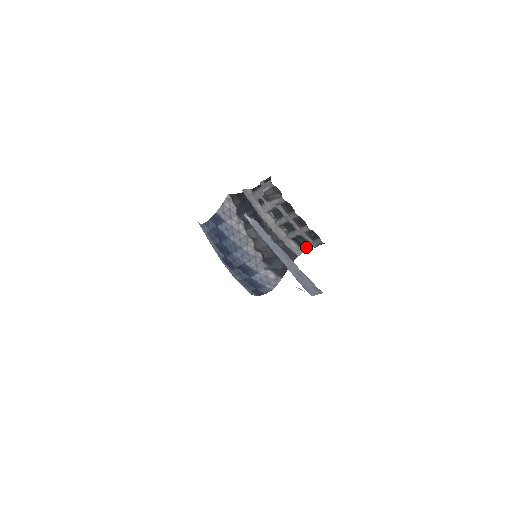
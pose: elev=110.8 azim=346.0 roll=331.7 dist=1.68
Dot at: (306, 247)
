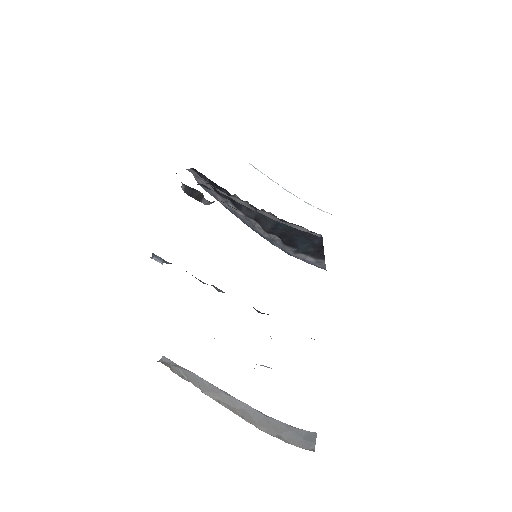
Dot at: occluded
